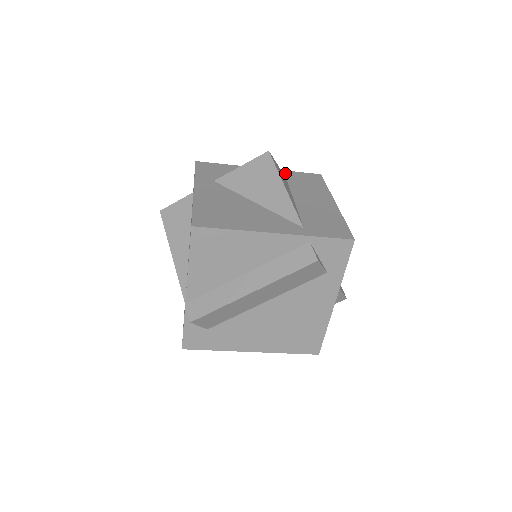
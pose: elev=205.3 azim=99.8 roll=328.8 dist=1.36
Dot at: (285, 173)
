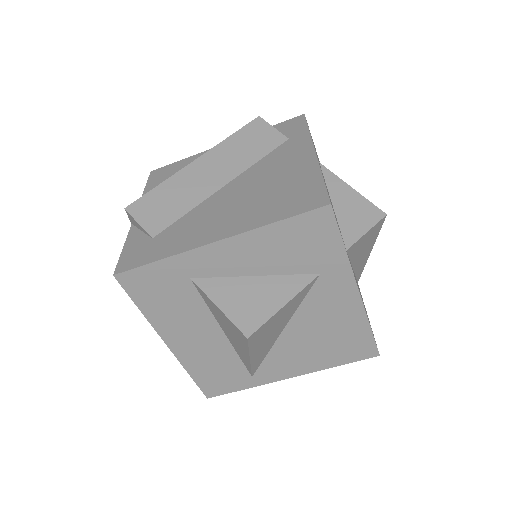
Dot at: occluded
